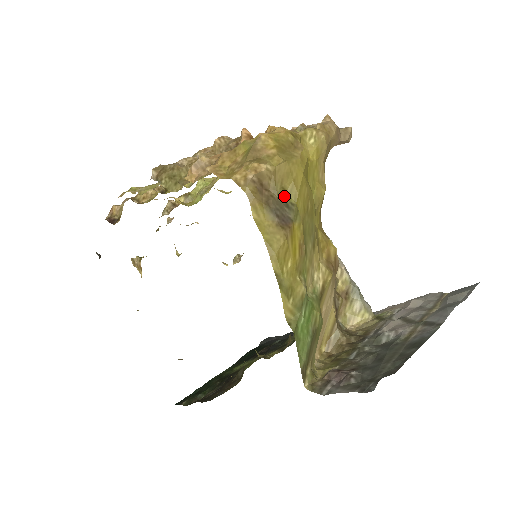
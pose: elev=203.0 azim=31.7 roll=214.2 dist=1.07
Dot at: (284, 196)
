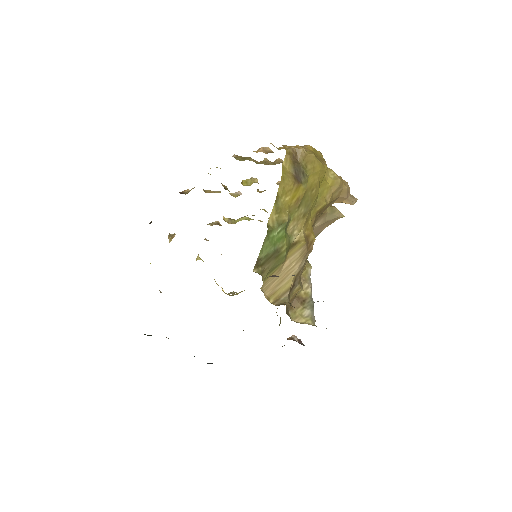
Dot at: (304, 169)
